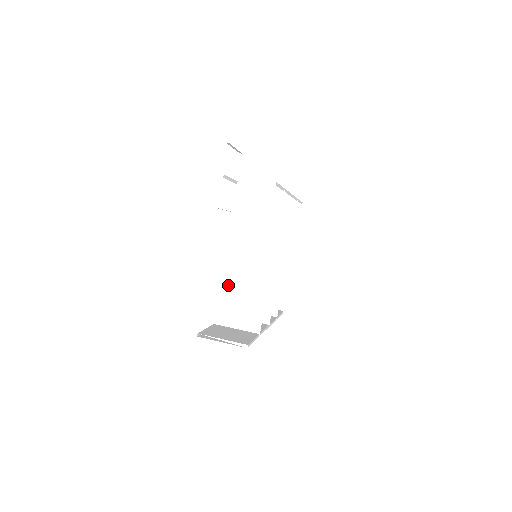
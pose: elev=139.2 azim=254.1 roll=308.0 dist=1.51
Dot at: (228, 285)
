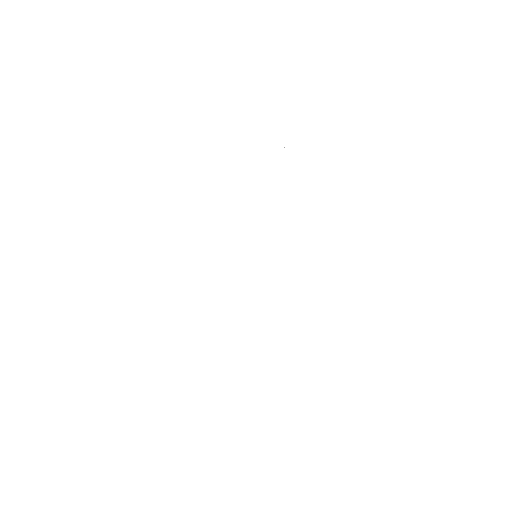
Dot at: (247, 312)
